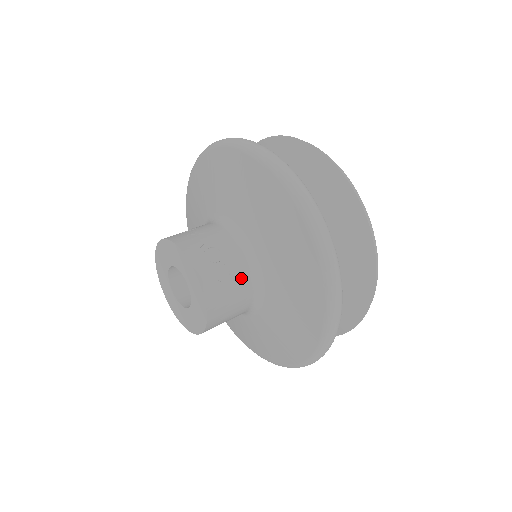
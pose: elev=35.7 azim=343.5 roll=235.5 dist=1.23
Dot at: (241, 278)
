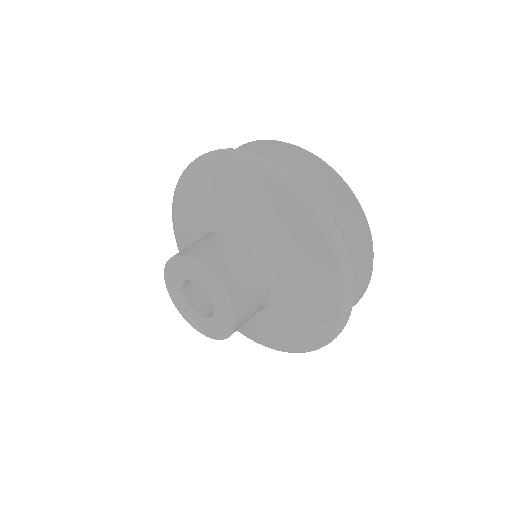
Dot at: (235, 249)
